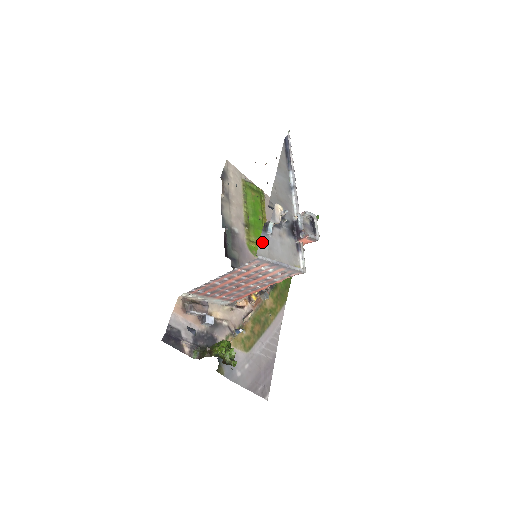
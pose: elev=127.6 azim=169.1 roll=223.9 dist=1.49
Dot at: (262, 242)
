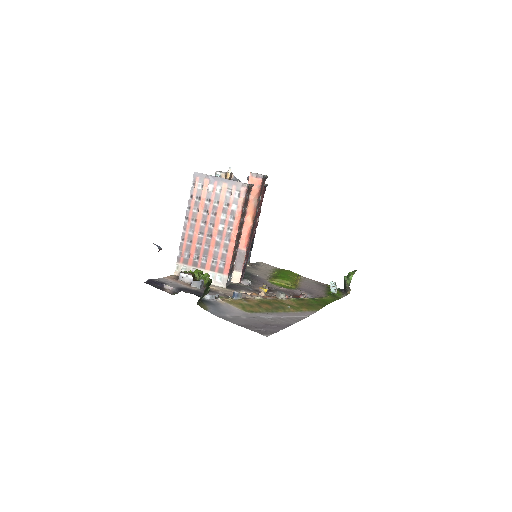
Dot at: occluded
